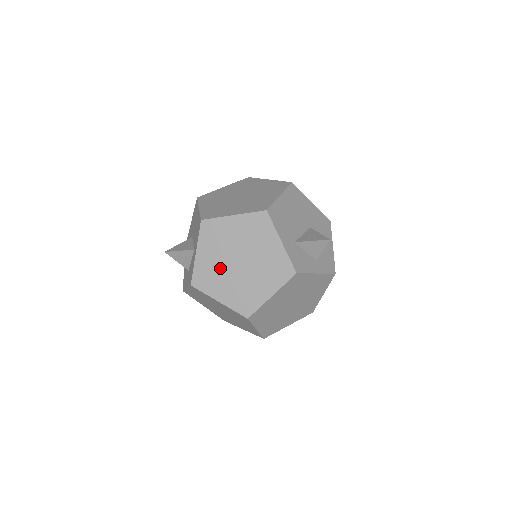
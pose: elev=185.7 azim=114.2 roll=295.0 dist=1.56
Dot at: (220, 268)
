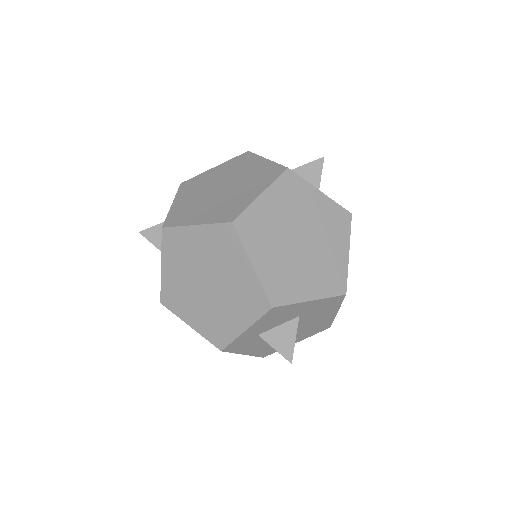
Dot at: (198, 202)
